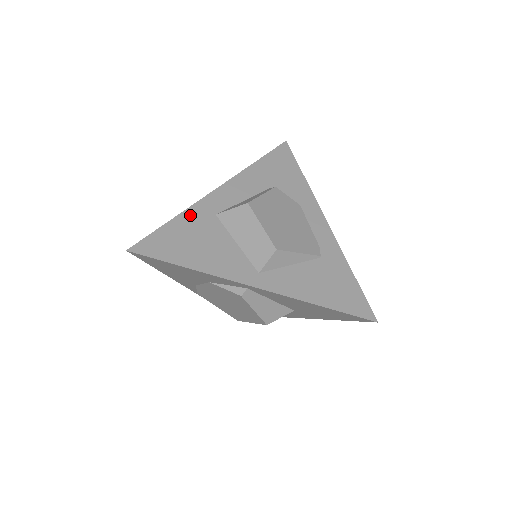
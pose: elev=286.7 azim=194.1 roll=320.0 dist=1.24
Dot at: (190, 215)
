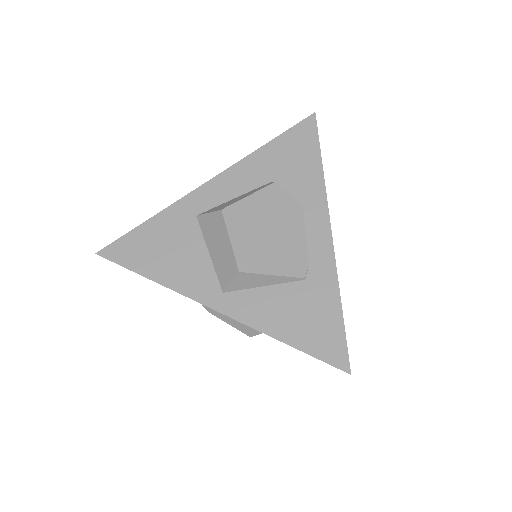
Dot at: (168, 215)
